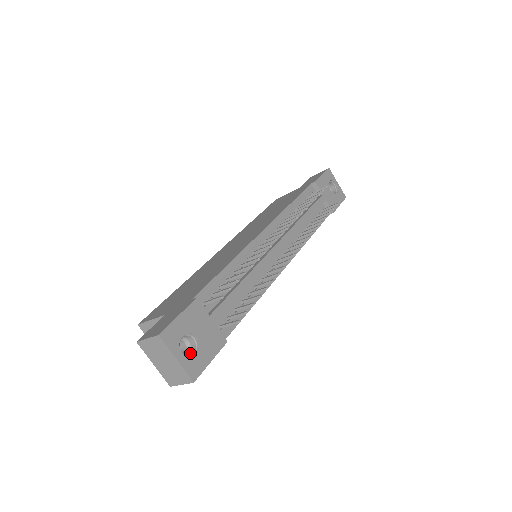
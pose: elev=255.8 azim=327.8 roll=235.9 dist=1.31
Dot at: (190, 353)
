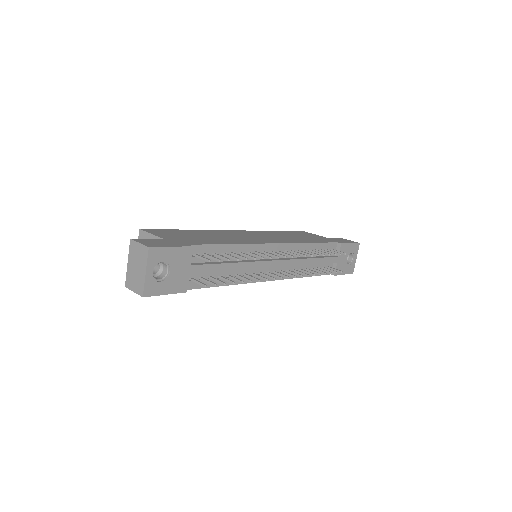
Dot at: (157, 277)
